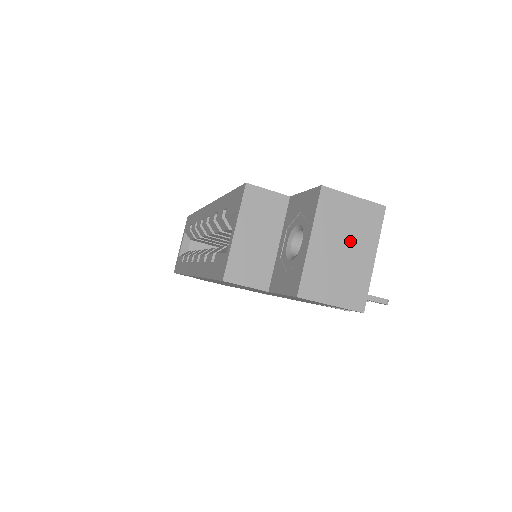
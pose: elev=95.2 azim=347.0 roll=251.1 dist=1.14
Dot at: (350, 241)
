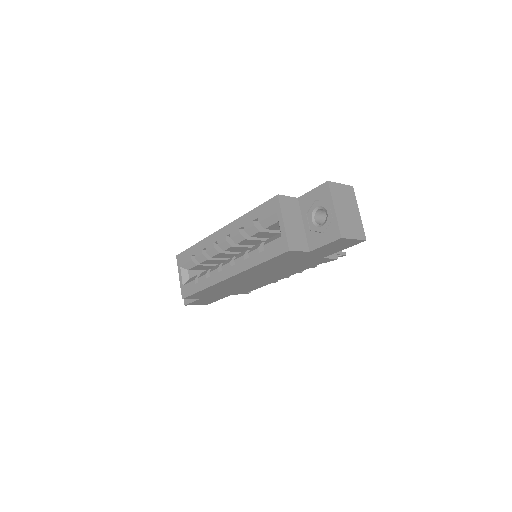
Dot at: (348, 206)
